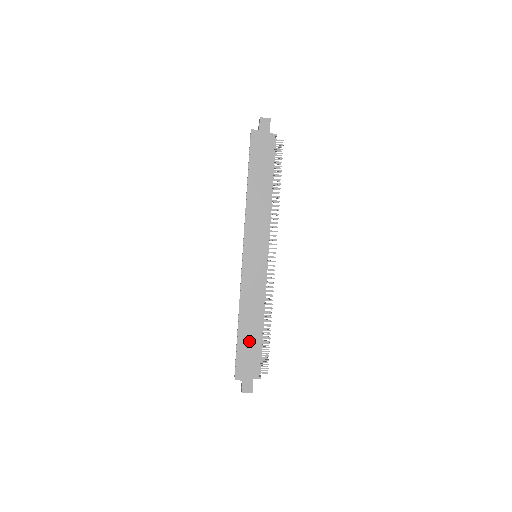
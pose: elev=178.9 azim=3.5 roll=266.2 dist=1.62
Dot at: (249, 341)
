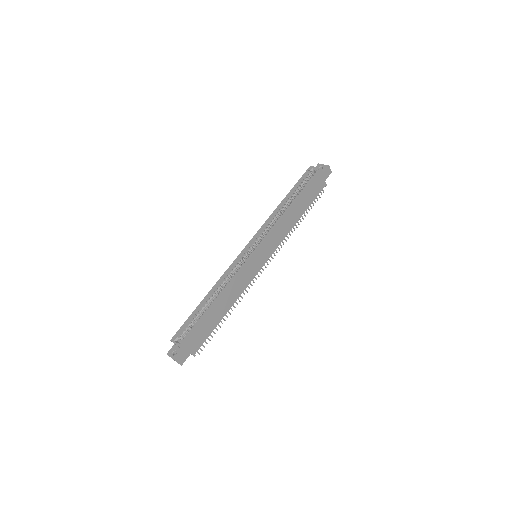
Dot at: (211, 320)
